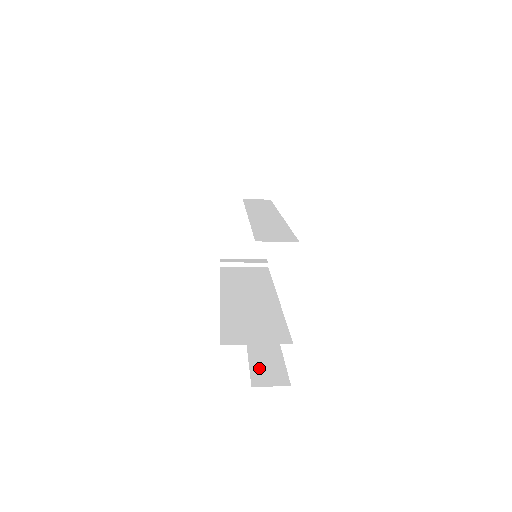
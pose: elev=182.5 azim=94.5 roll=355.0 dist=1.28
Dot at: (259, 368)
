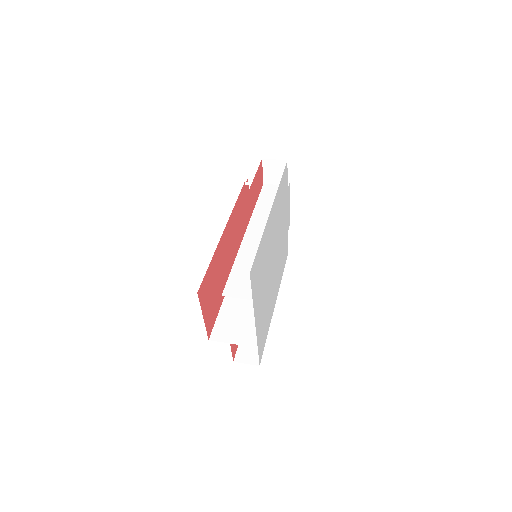
Dot at: occluded
